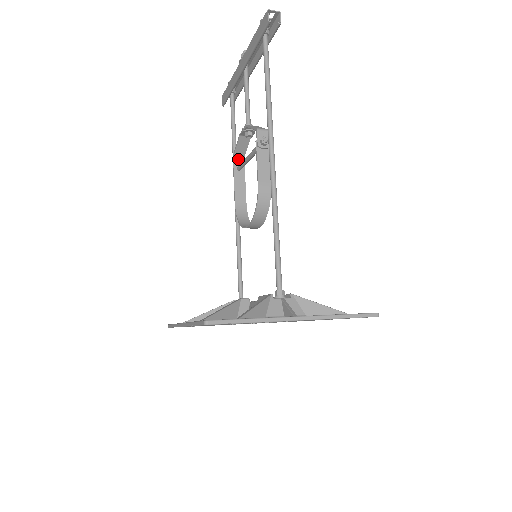
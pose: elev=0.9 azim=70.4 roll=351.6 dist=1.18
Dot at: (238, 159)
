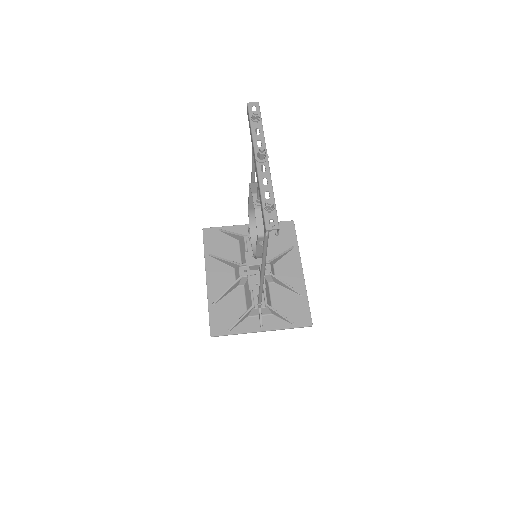
Dot at: (254, 184)
